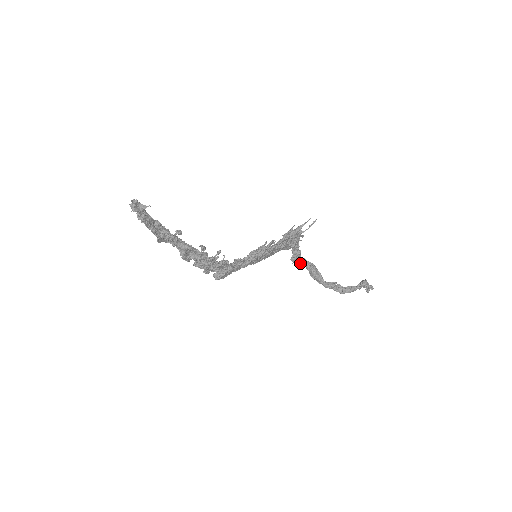
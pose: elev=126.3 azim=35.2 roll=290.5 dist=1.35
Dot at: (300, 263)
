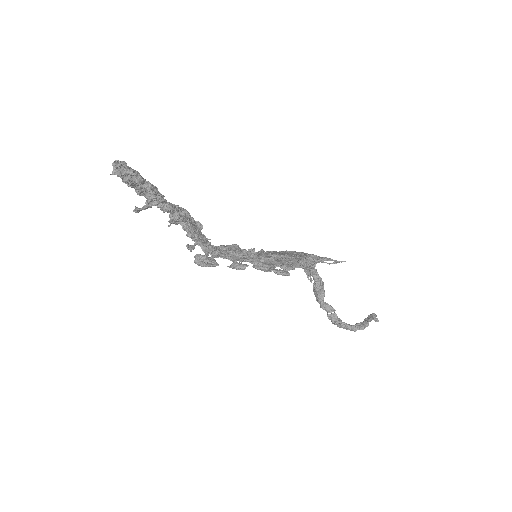
Dot at: (310, 272)
